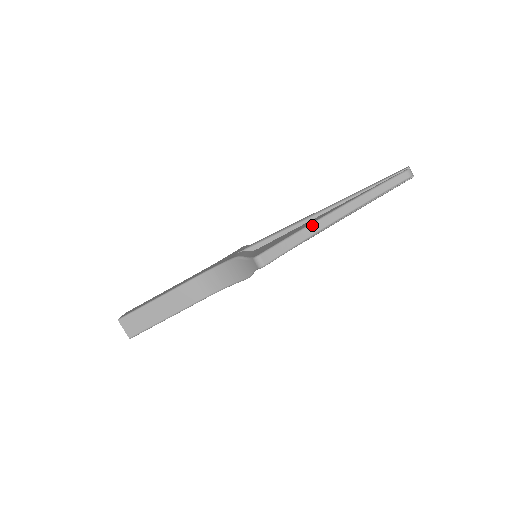
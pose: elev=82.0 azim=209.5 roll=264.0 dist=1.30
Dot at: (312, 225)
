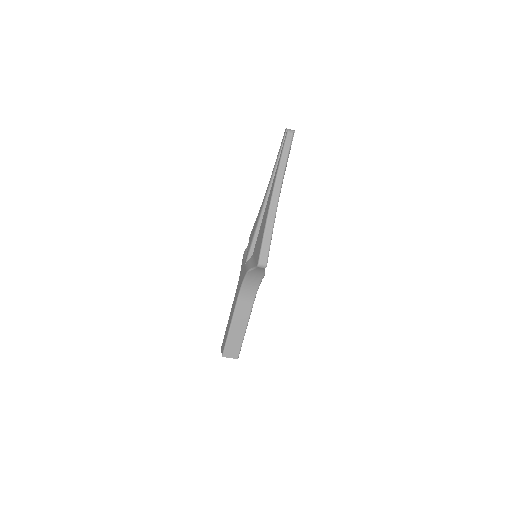
Dot at: (268, 217)
